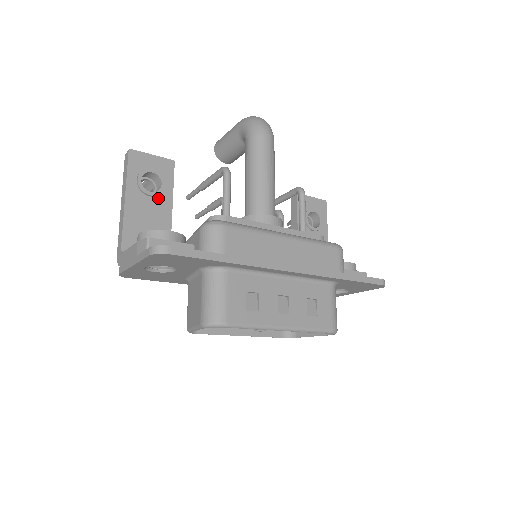
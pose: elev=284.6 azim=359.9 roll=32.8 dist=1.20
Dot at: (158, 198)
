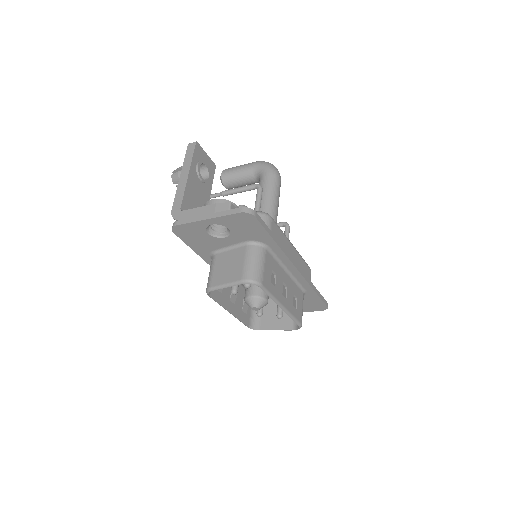
Dot at: (204, 185)
